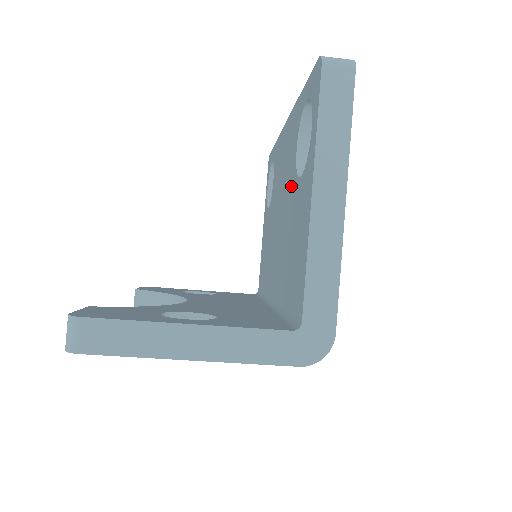
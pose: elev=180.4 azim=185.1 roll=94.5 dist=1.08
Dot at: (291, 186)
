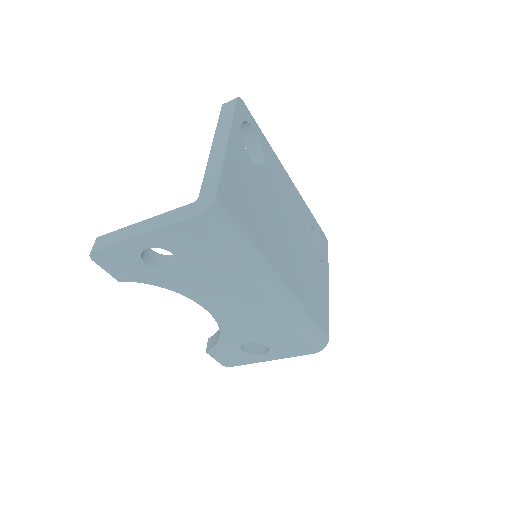
Dot at: occluded
